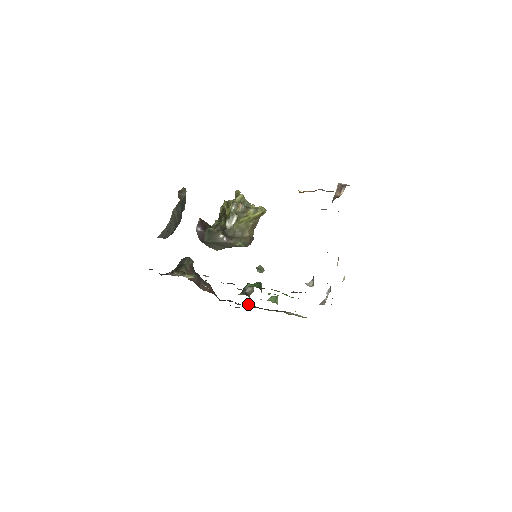
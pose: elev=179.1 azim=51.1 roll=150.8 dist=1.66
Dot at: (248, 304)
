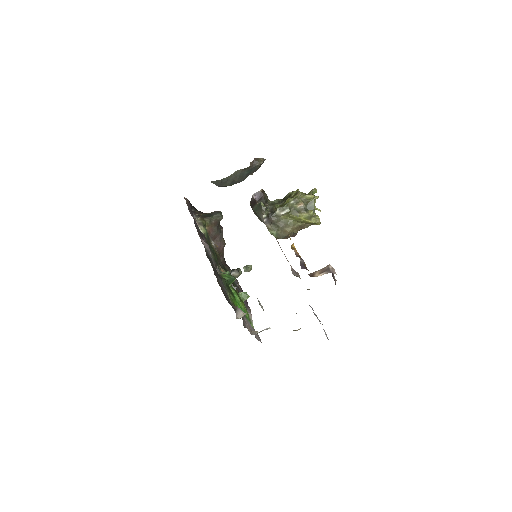
Dot at: (236, 281)
